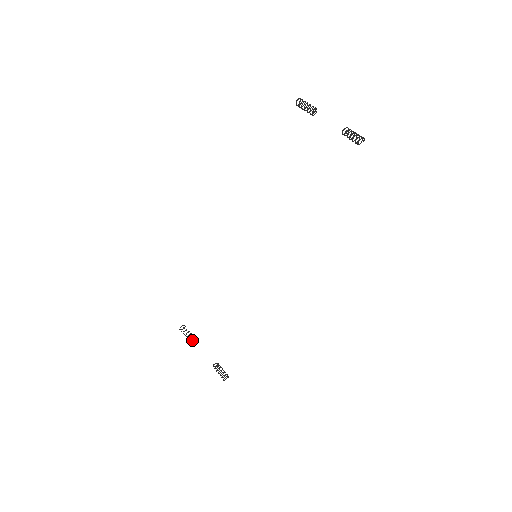
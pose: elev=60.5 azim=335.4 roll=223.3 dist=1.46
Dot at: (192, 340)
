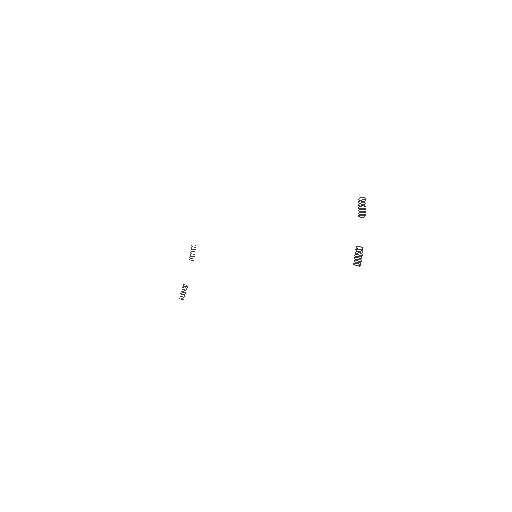
Dot at: (190, 258)
